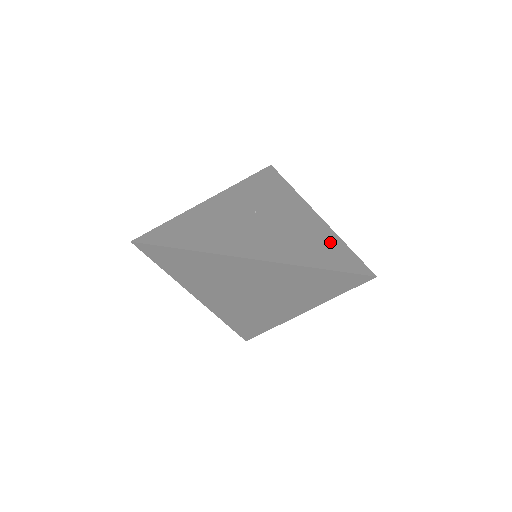
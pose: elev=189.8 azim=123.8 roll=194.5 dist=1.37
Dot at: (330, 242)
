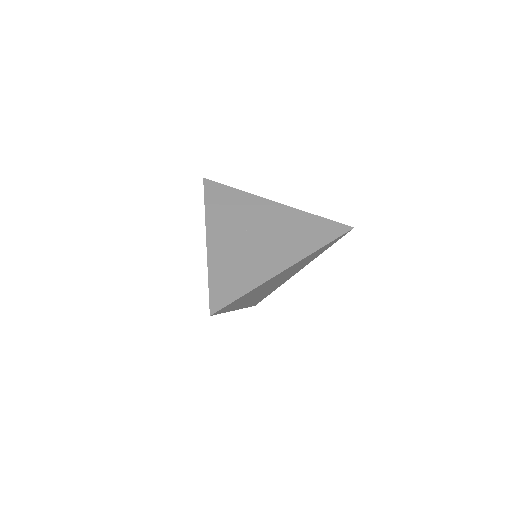
Dot at: (309, 221)
